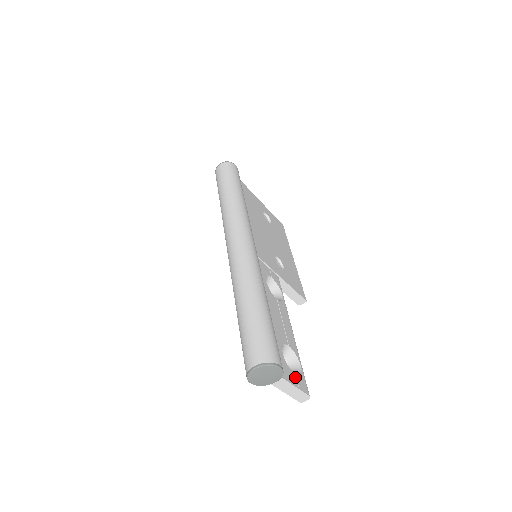
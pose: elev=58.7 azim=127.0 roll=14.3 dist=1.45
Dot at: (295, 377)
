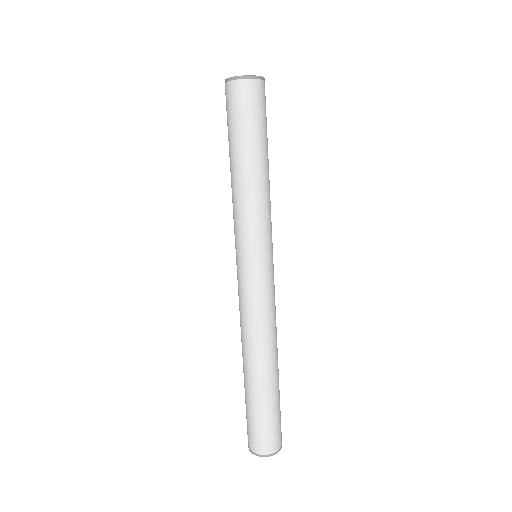
Dot at: occluded
